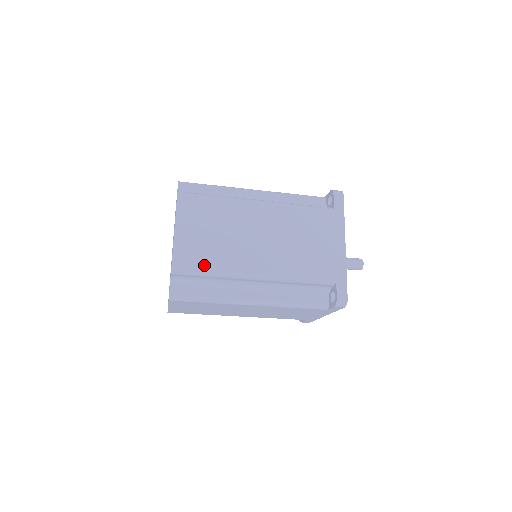
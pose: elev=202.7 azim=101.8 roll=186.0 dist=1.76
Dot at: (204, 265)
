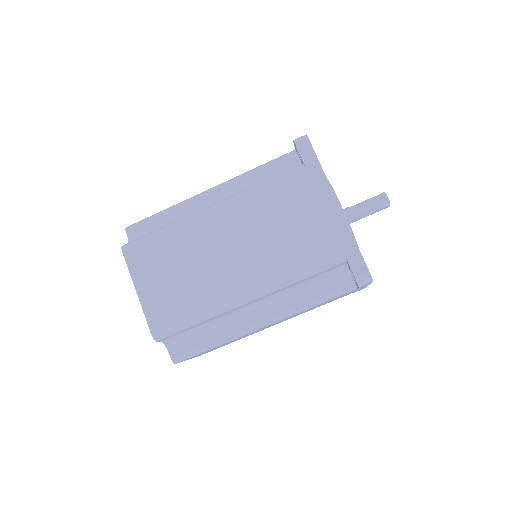
Dot at: (184, 316)
